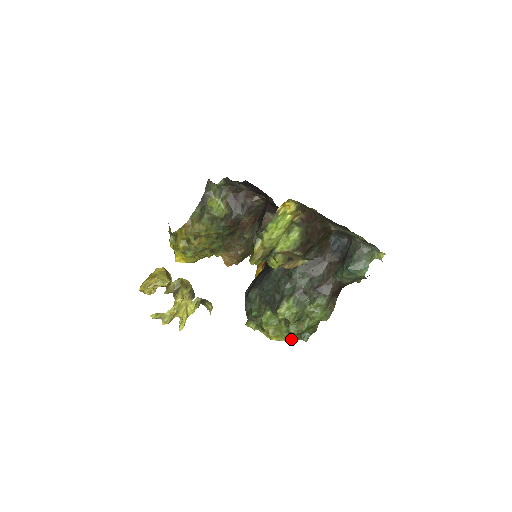
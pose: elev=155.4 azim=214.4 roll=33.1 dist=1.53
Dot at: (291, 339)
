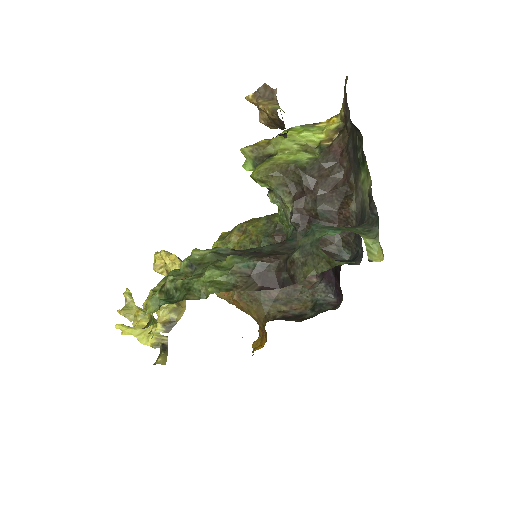
Dot at: (155, 297)
